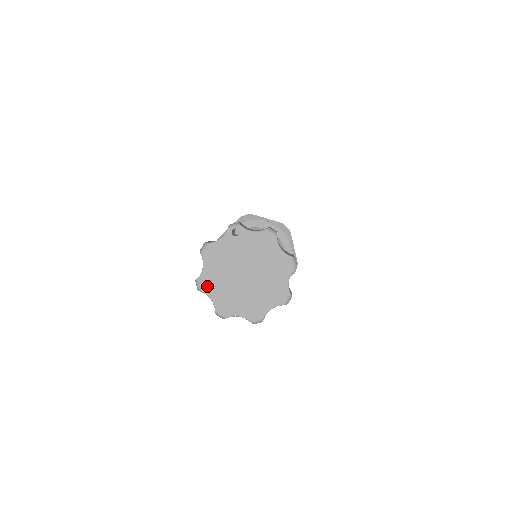
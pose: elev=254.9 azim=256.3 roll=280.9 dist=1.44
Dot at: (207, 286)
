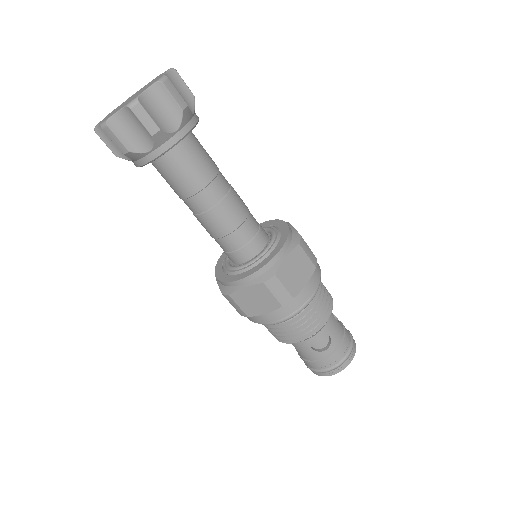
Dot at: occluded
